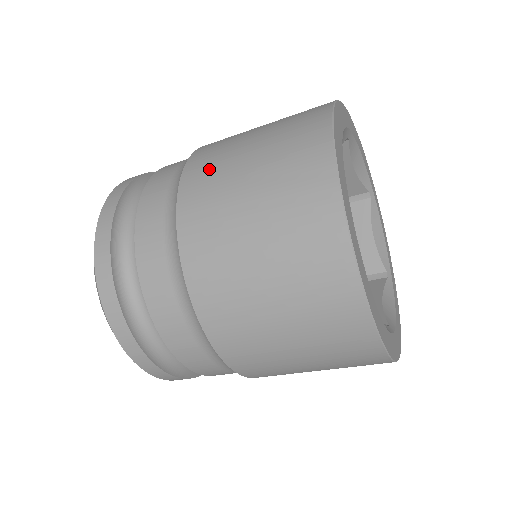
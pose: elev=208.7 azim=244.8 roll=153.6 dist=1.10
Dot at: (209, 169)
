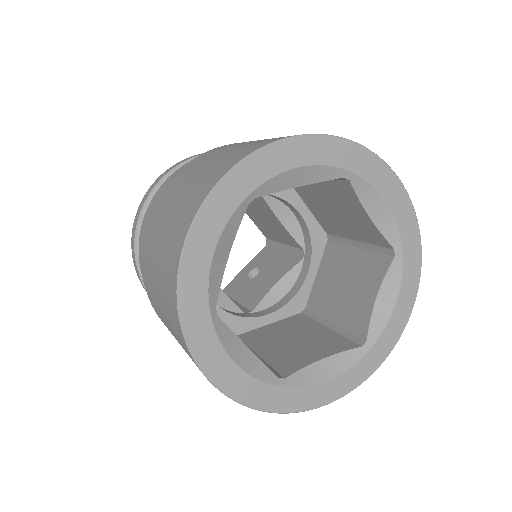
Dot at: (147, 278)
